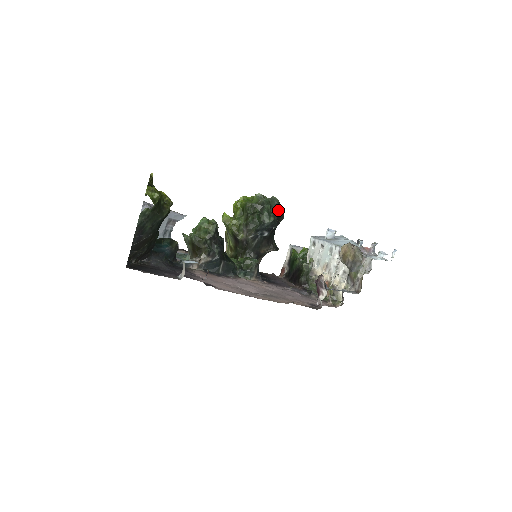
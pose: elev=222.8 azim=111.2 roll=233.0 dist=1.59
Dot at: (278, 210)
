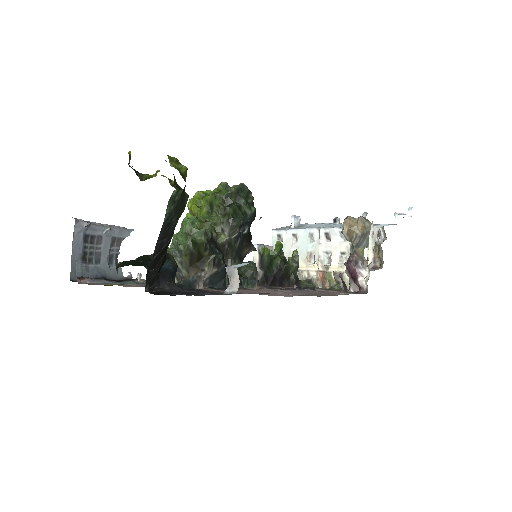
Dot at: (252, 198)
